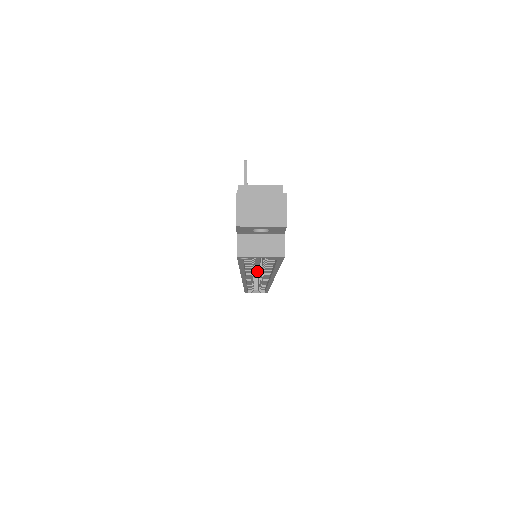
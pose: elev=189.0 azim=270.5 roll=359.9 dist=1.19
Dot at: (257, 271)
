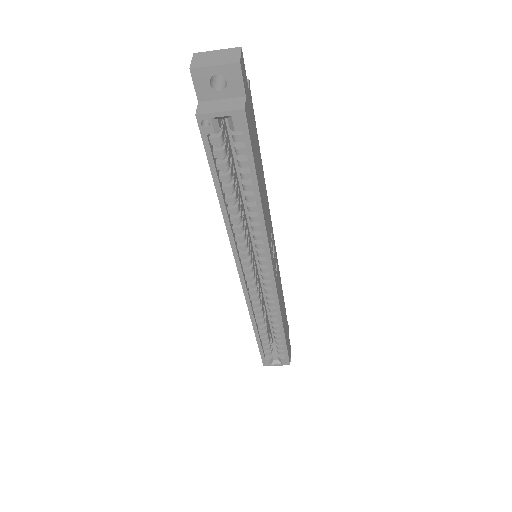
Dot at: occluded
